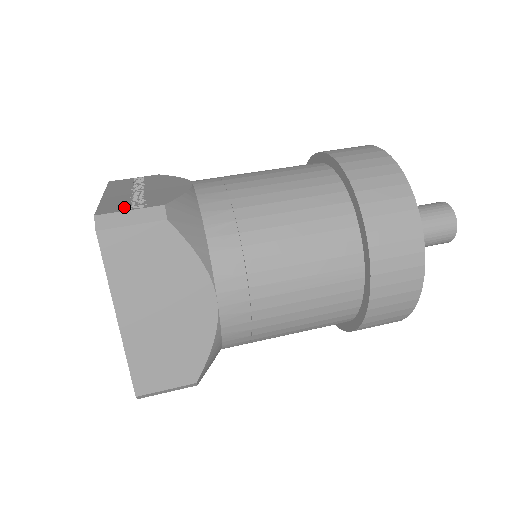
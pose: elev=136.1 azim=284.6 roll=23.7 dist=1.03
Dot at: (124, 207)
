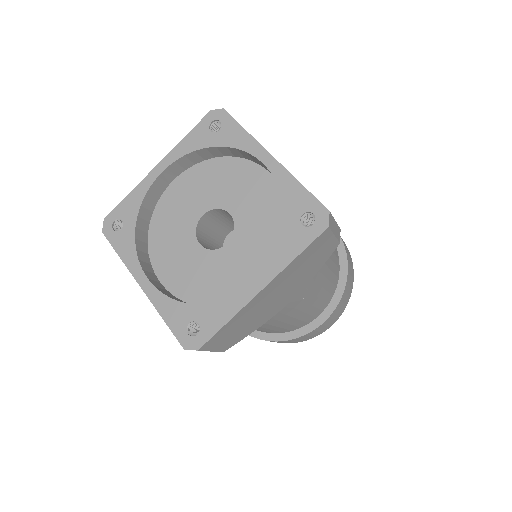
Dot at: occluded
